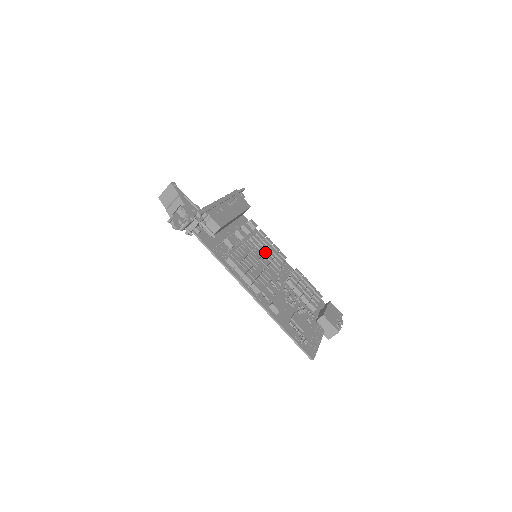
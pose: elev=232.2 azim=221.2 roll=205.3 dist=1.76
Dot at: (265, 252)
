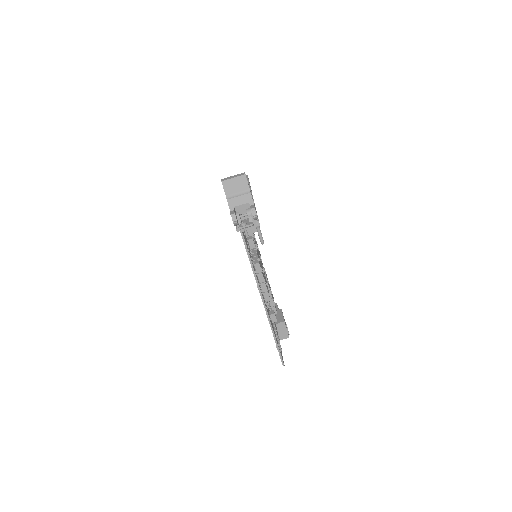
Dot at: (258, 251)
